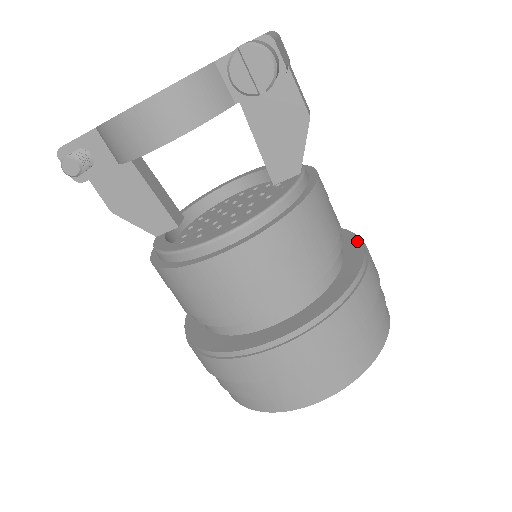
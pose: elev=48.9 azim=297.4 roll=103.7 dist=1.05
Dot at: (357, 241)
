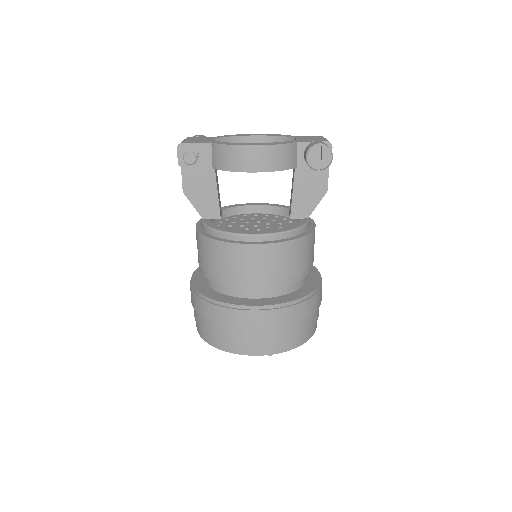
Dot at: (316, 270)
